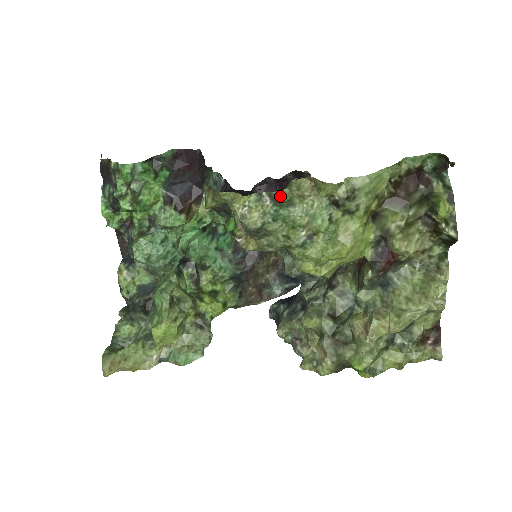
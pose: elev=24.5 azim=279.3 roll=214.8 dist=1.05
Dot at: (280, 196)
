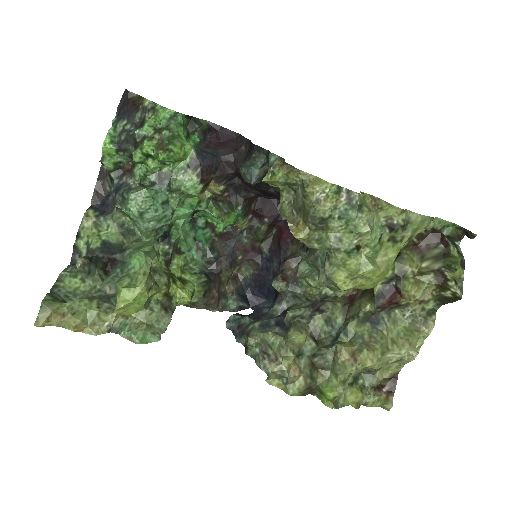
Dot at: (357, 198)
